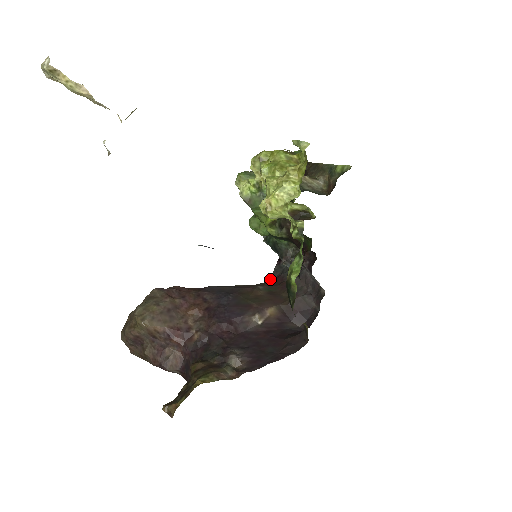
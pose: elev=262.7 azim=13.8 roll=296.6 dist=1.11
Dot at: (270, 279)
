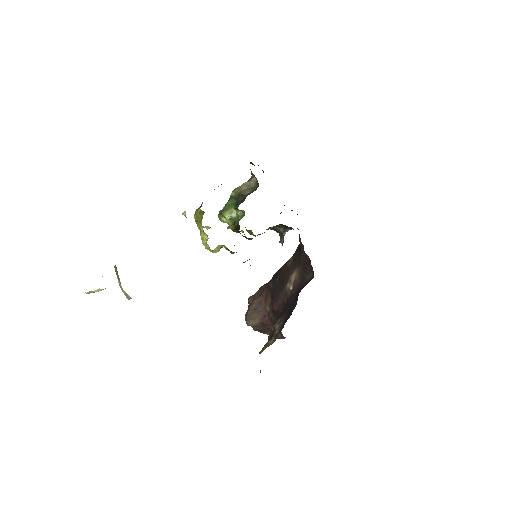
Dot at: occluded
